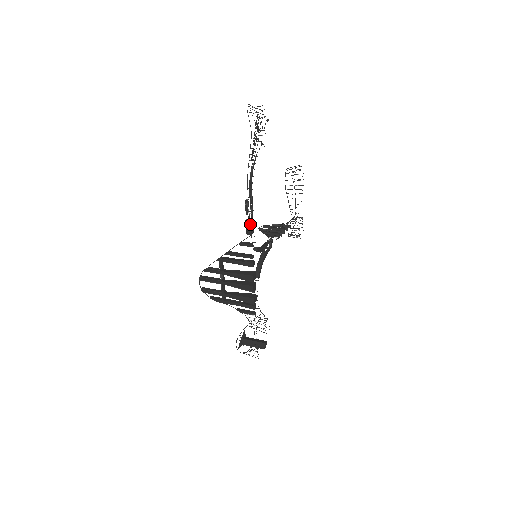
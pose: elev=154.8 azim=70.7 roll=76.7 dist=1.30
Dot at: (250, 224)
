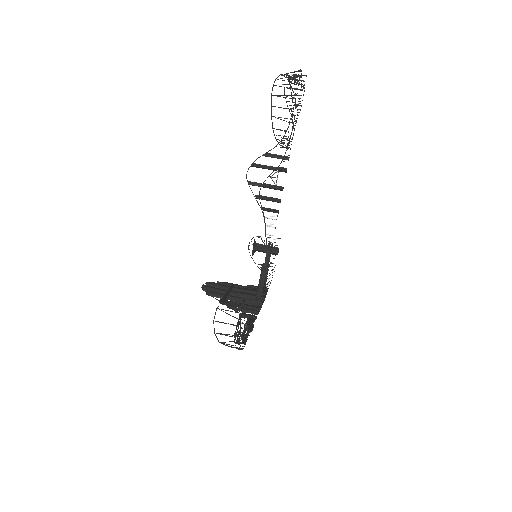
Dot at: occluded
